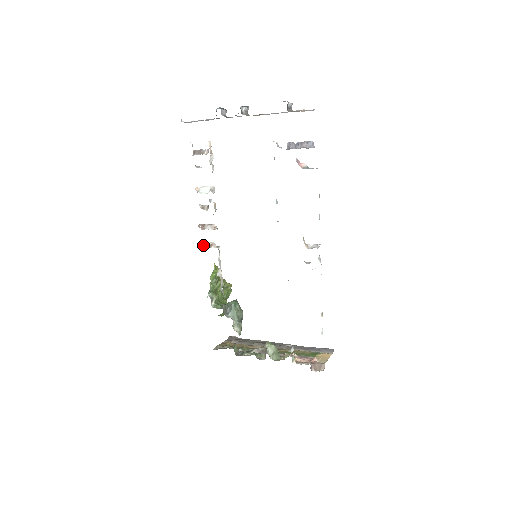
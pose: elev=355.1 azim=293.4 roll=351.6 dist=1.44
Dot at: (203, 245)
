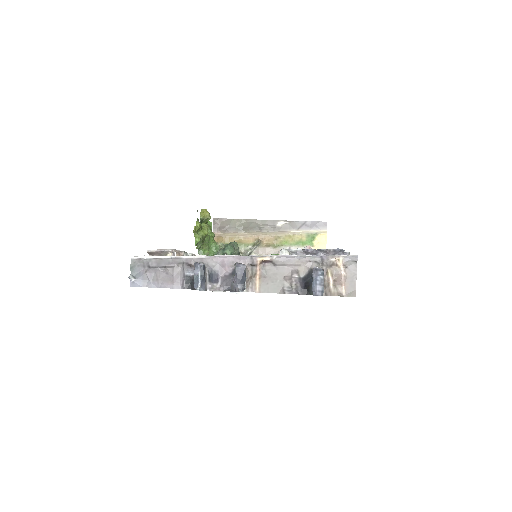
Dot at: occluded
